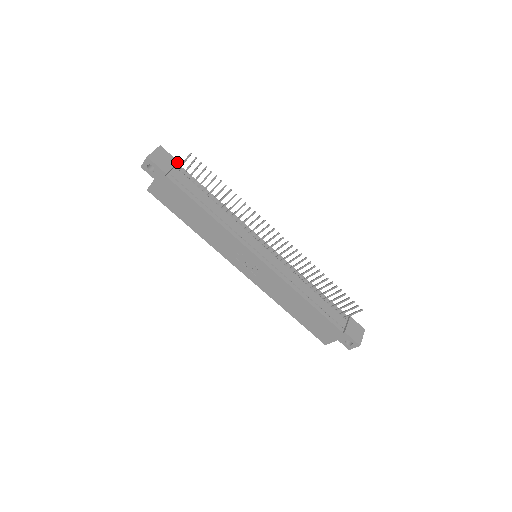
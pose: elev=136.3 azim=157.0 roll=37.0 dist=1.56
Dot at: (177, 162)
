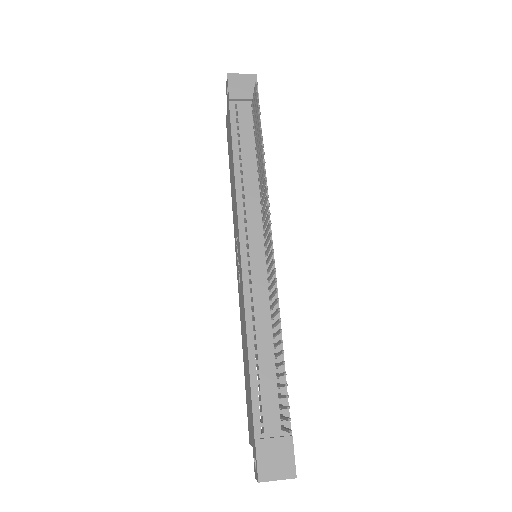
Dot at: occluded
